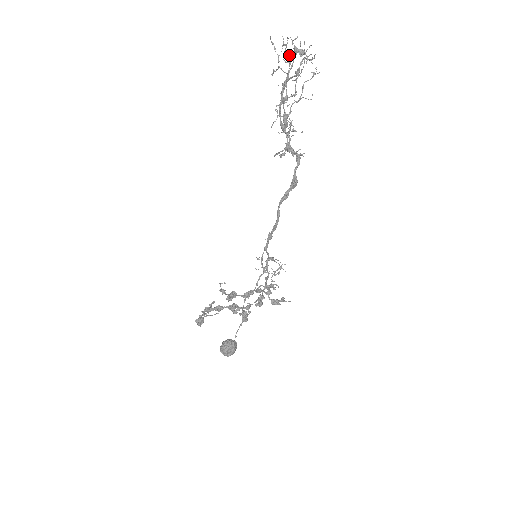
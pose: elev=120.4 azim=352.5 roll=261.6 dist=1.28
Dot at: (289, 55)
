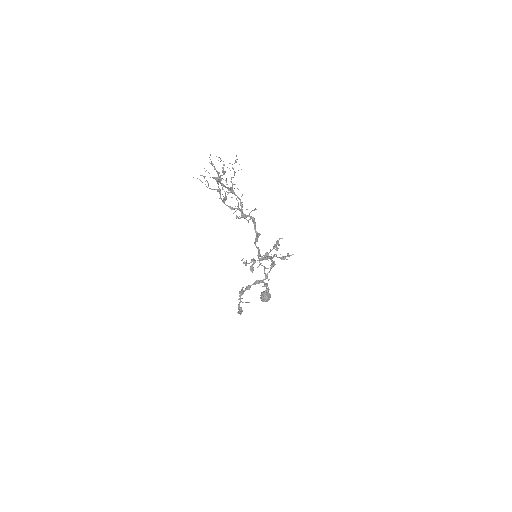
Dot at: occluded
